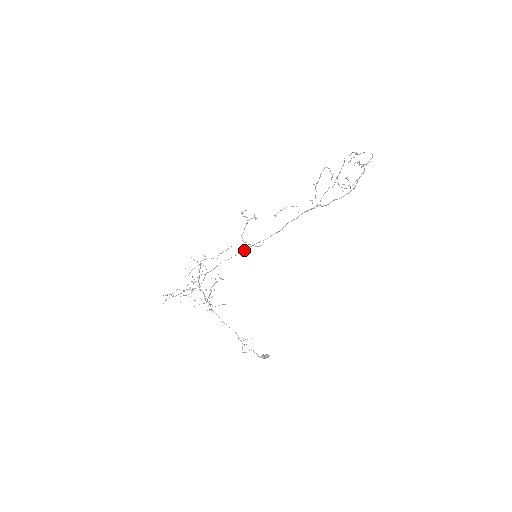
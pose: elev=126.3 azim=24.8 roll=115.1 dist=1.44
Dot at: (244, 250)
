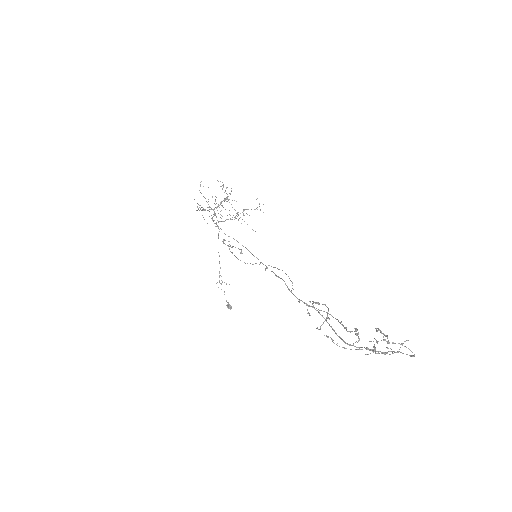
Dot at: (242, 245)
